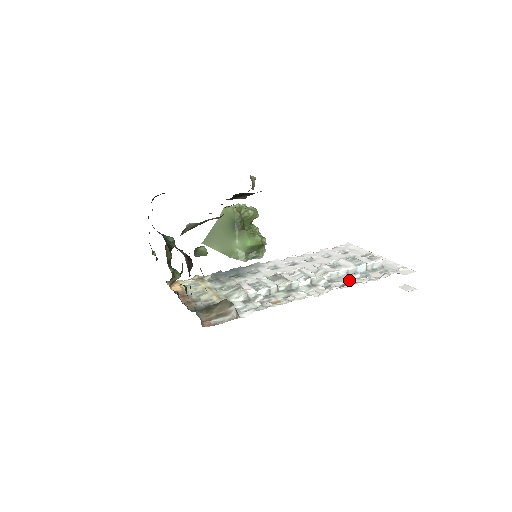
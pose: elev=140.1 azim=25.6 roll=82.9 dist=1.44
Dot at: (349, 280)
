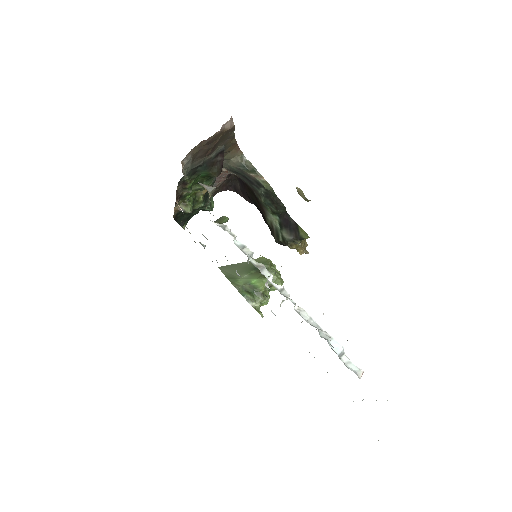
Dot at: occluded
